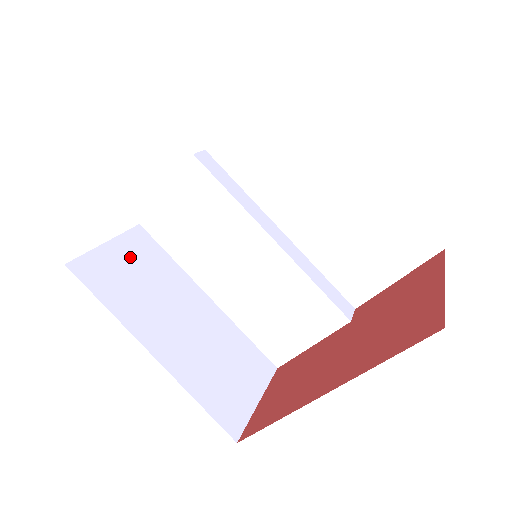
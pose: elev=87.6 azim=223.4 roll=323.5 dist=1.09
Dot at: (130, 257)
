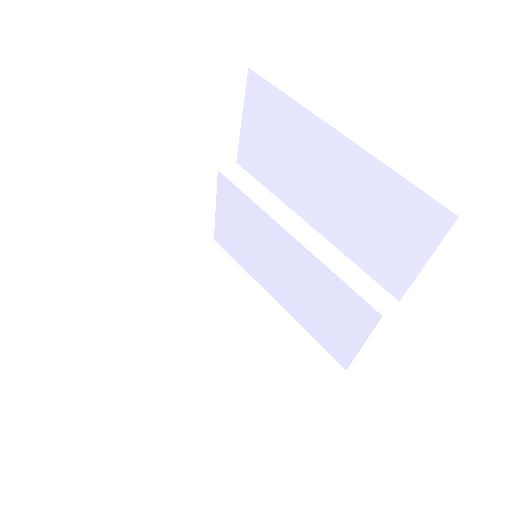
Dot at: (196, 270)
